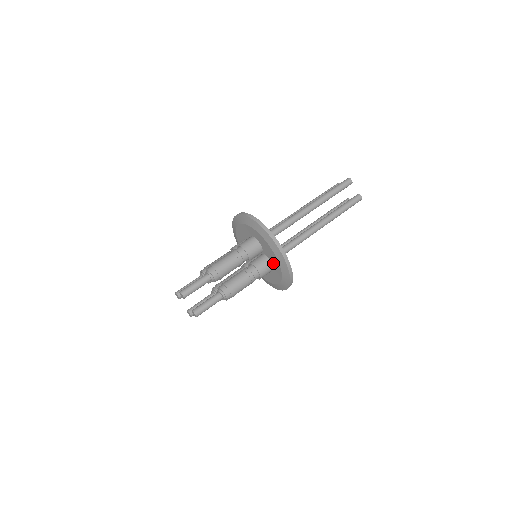
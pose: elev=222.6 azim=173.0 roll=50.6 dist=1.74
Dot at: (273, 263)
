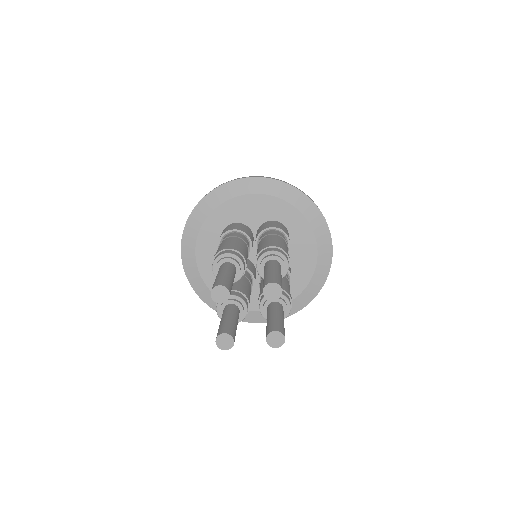
Dot at: (275, 218)
